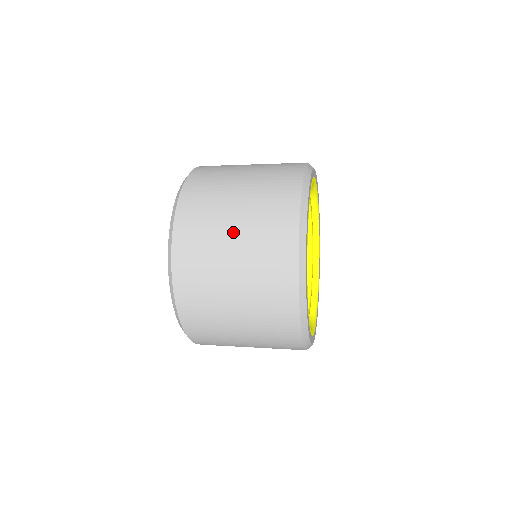
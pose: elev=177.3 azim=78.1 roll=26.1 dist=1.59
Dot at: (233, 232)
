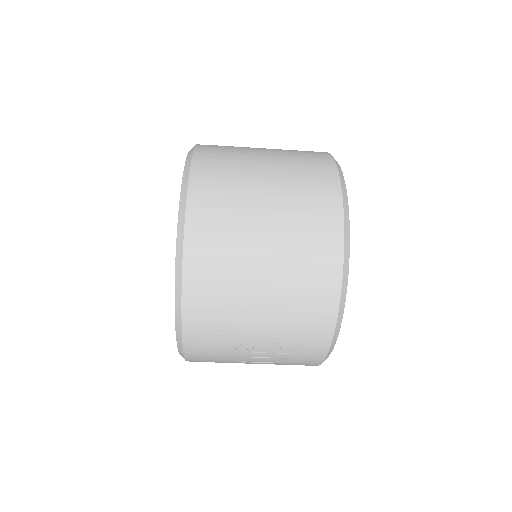
Dot at: occluded
